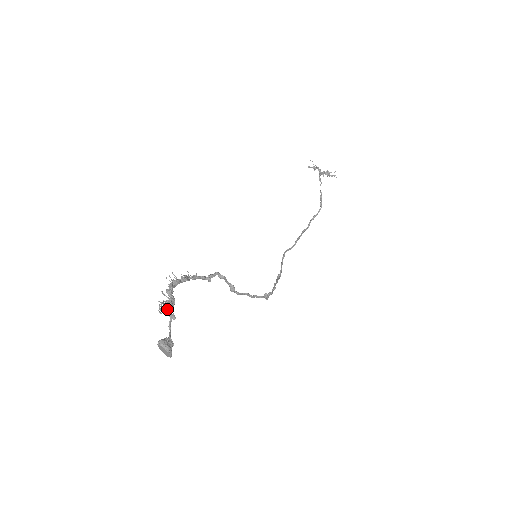
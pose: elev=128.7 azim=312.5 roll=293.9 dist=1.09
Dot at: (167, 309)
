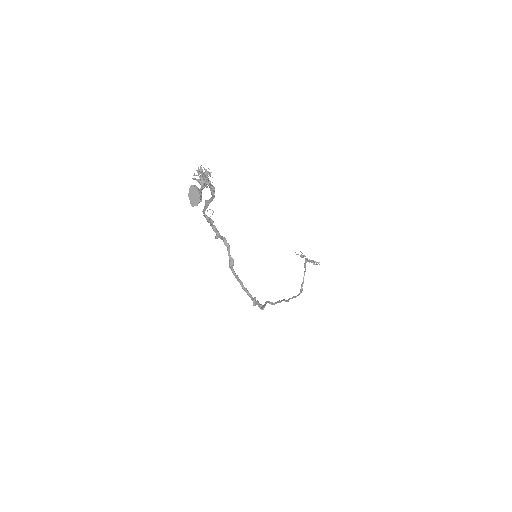
Dot at: (204, 174)
